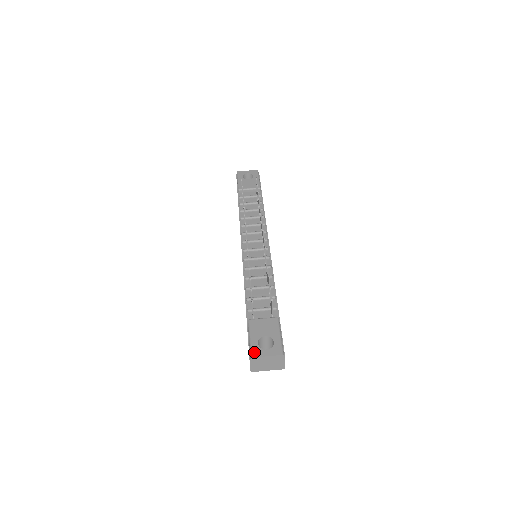
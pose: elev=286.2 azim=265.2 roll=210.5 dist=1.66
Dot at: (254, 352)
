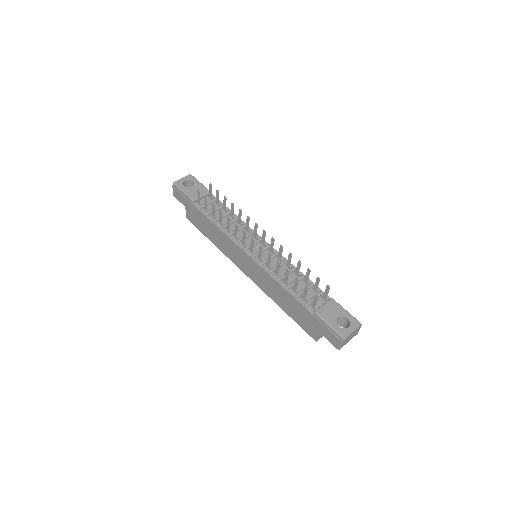
Dot at: (343, 334)
